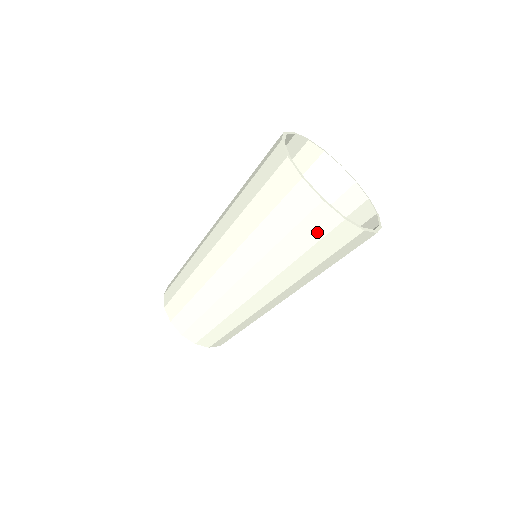
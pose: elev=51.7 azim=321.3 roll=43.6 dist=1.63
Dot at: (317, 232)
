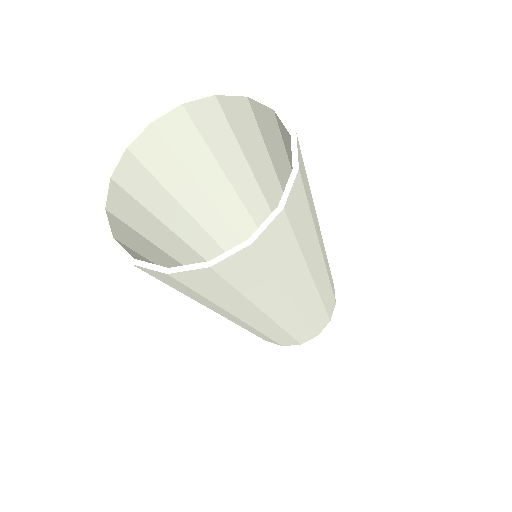
Dot at: occluded
